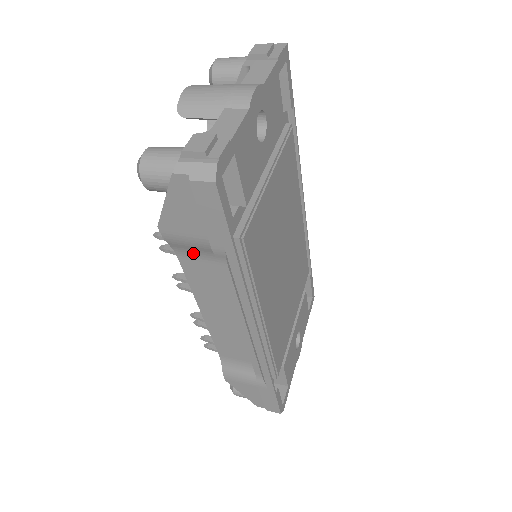
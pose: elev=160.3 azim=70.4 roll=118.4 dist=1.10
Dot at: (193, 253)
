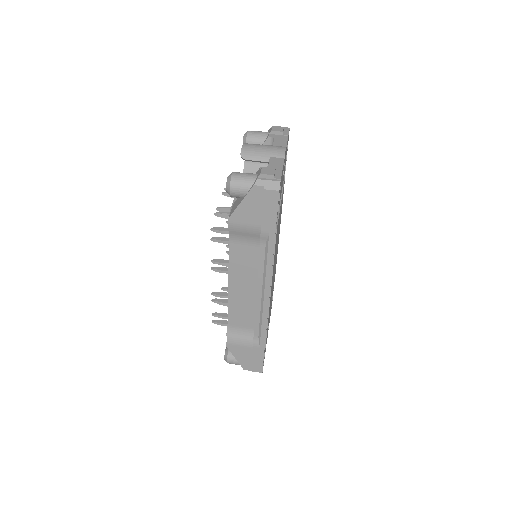
Dot at: (242, 238)
